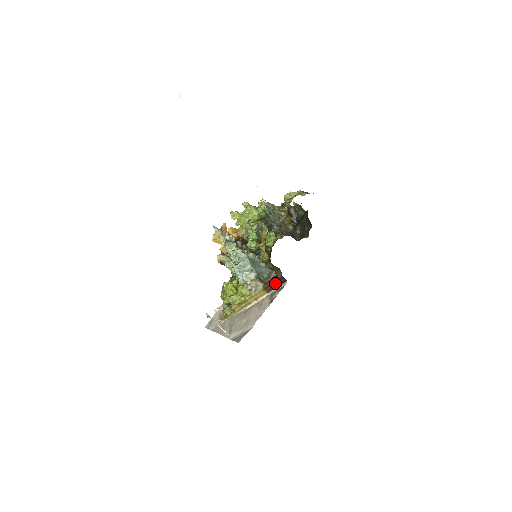
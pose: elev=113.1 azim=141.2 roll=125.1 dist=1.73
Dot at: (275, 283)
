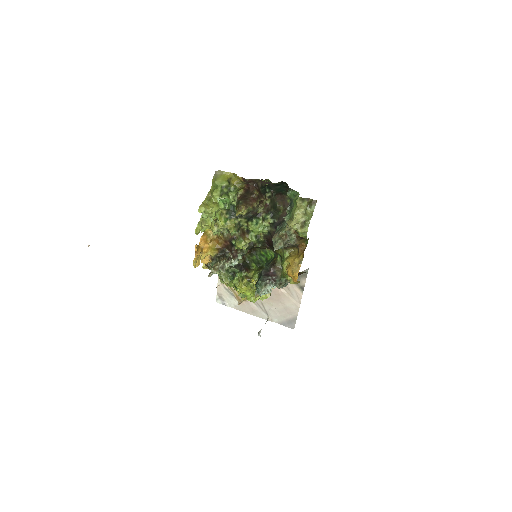
Dot at: (298, 275)
